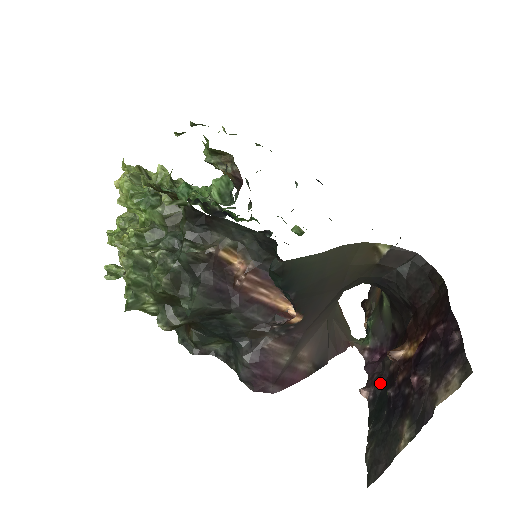
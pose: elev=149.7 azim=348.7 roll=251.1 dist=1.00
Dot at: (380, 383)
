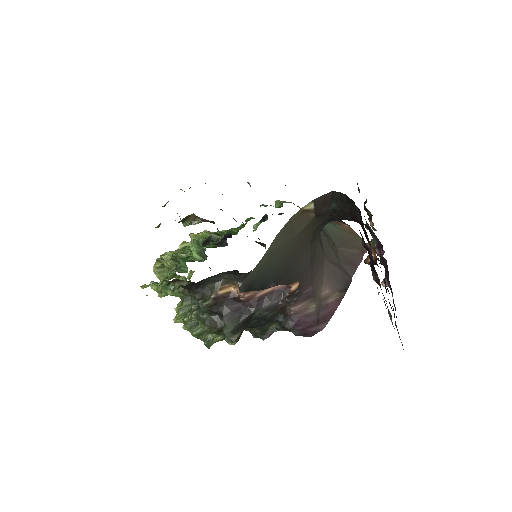
Dot at: (387, 273)
